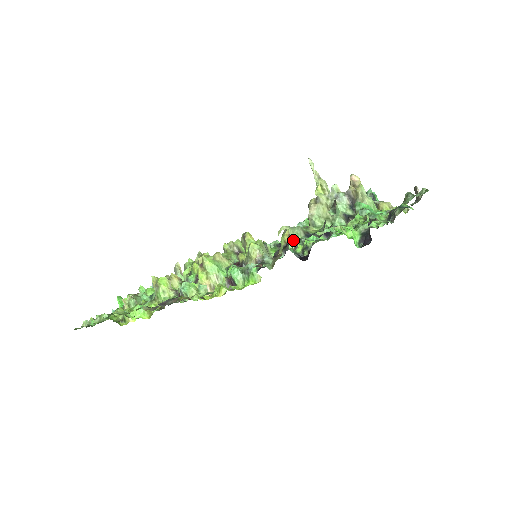
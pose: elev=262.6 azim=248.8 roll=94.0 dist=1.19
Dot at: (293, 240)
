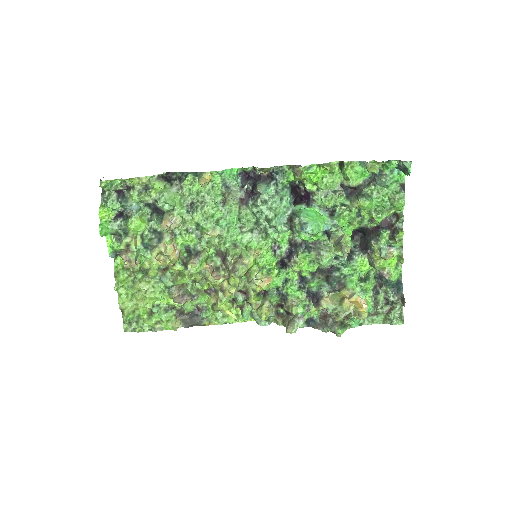
Dot at: occluded
